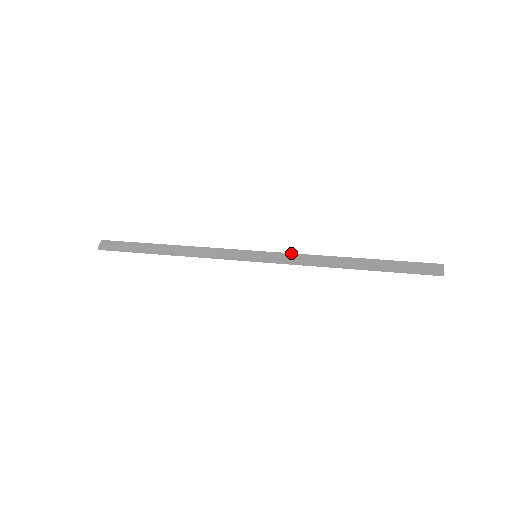
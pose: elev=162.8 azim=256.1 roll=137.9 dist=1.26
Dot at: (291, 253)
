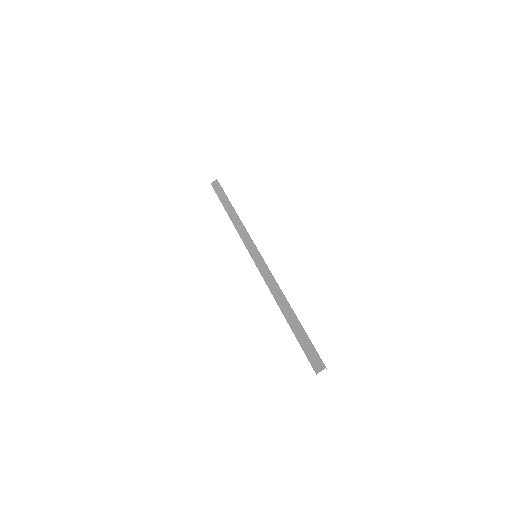
Dot at: (270, 272)
